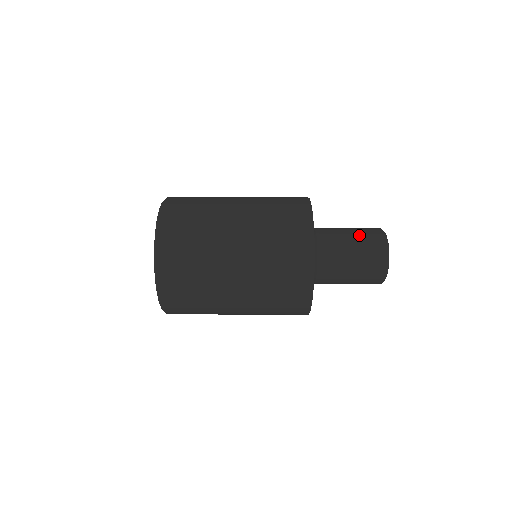
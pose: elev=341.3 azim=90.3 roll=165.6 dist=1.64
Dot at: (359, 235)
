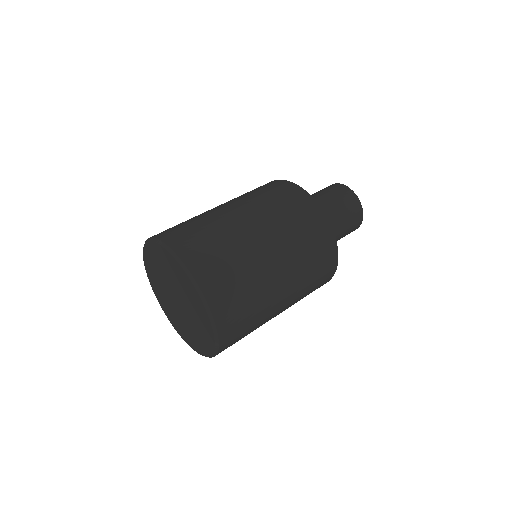
Dot at: (324, 192)
